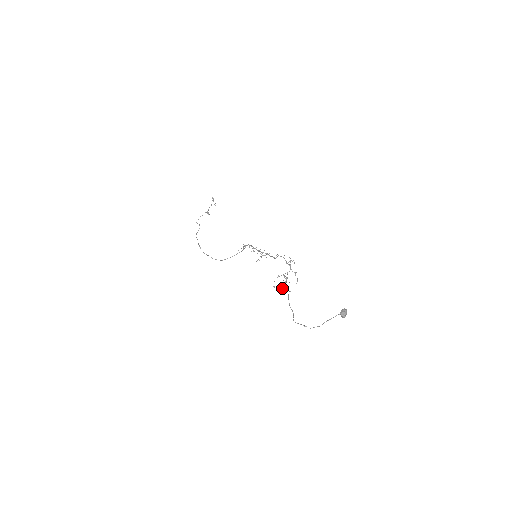
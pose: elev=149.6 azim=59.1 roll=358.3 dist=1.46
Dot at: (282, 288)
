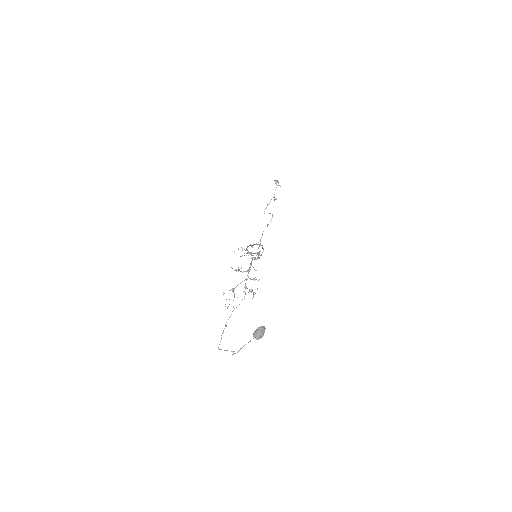
Dot at: occluded
